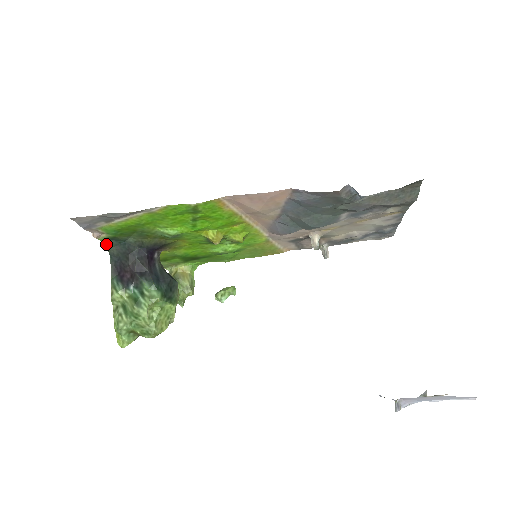
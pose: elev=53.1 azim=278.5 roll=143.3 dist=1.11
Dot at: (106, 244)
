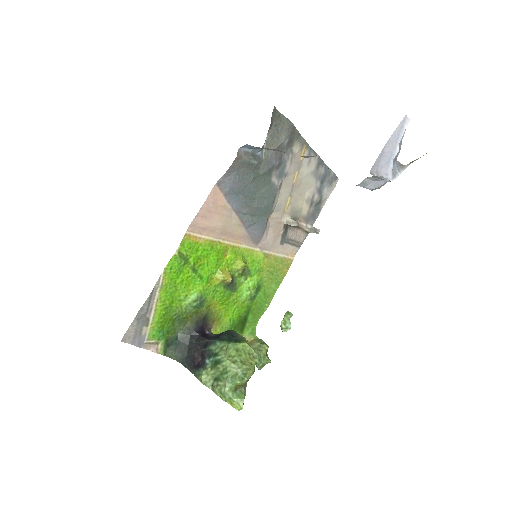
Dot at: (169, 355)
